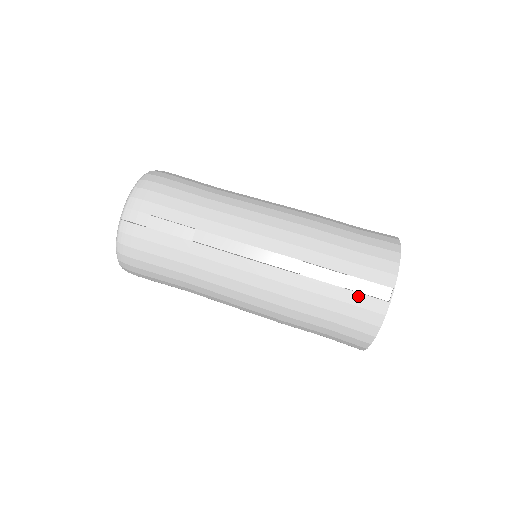
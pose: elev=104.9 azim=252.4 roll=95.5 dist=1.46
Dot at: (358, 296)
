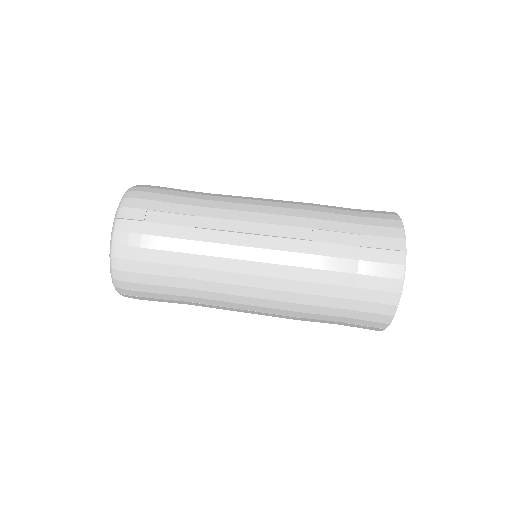
Dot at: (374, 252)
